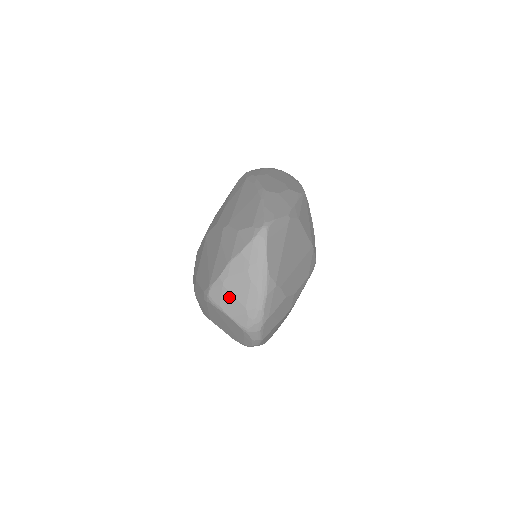
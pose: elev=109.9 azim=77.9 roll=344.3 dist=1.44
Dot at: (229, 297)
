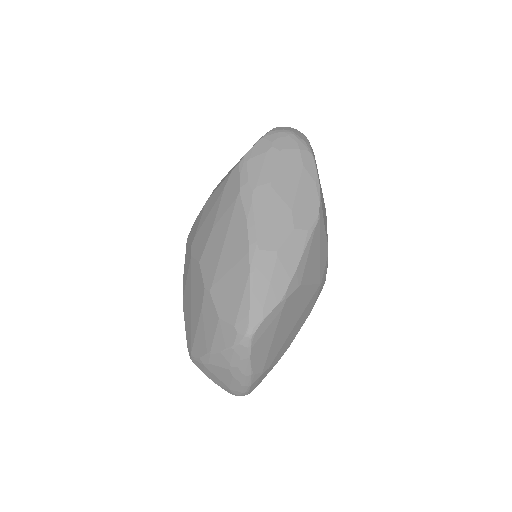
Dot at: (212, 375)
